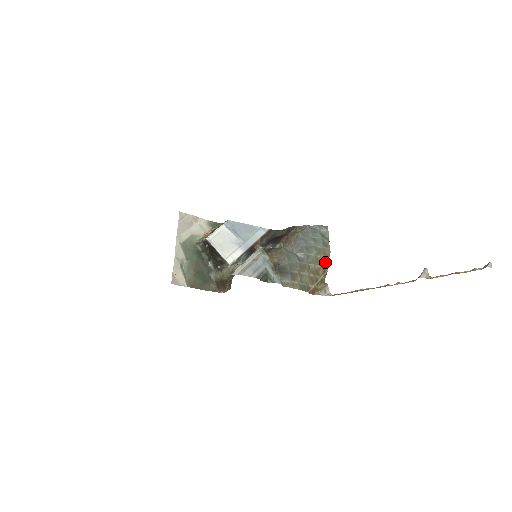
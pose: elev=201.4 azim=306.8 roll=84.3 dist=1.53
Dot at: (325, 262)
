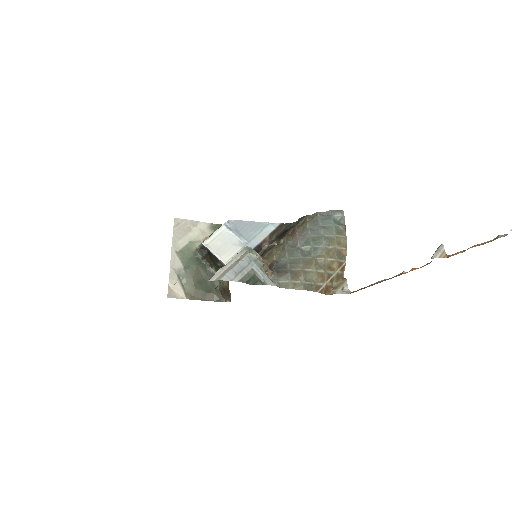
Dot at: (340, 253)
